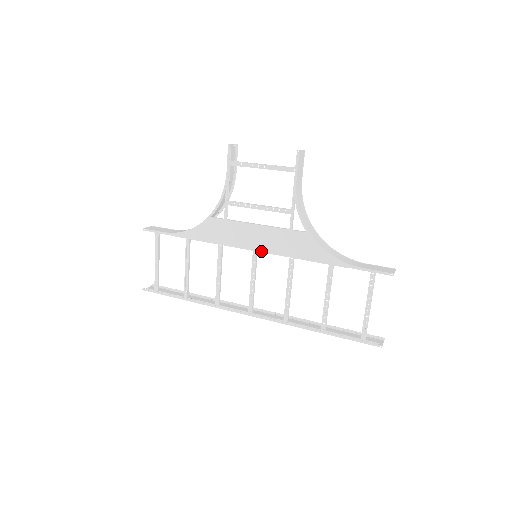
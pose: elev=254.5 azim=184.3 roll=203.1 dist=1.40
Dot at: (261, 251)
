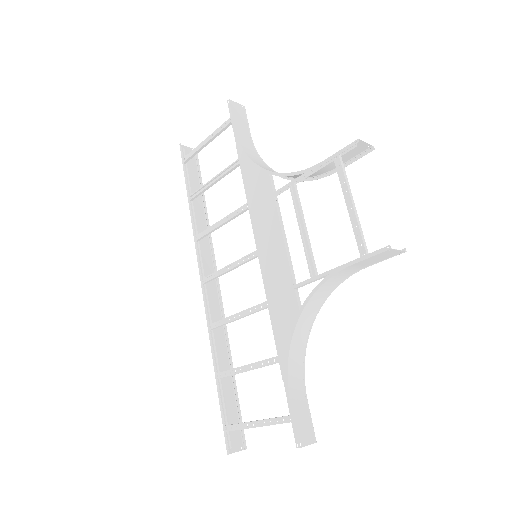
Dot at: (260, 261)
